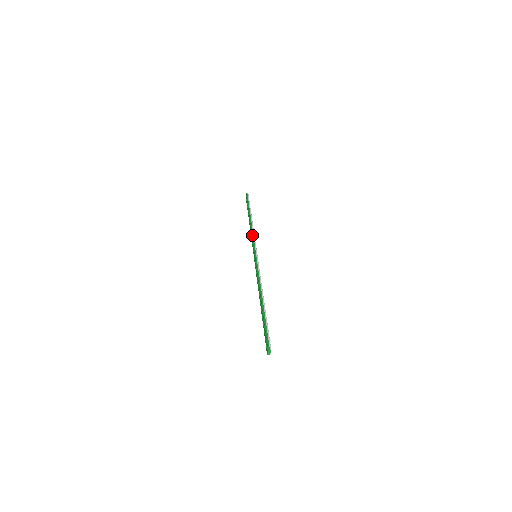
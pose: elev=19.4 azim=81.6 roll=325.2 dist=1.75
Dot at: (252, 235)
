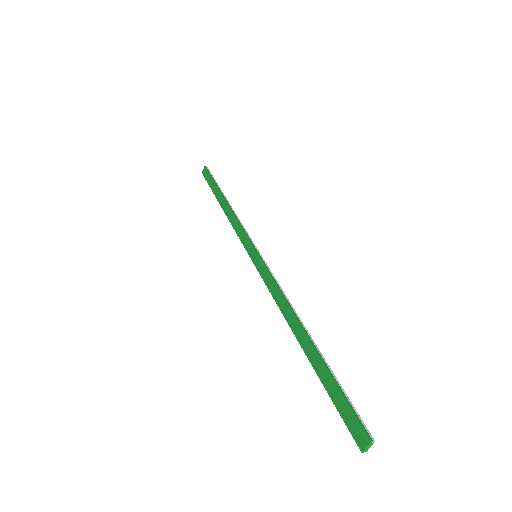
Dot at: (239, 223)
